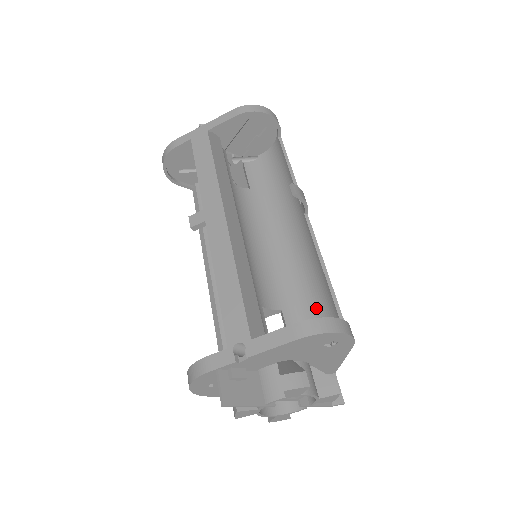
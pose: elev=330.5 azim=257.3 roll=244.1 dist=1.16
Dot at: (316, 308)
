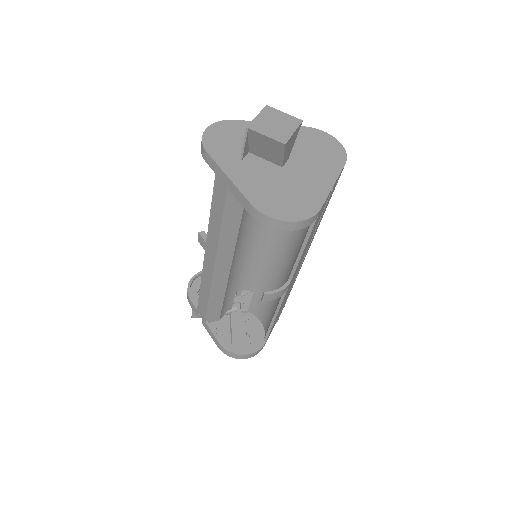
Dot at: (269, 311)
